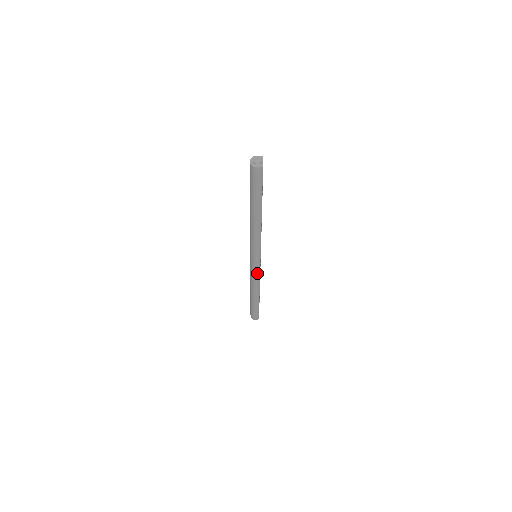
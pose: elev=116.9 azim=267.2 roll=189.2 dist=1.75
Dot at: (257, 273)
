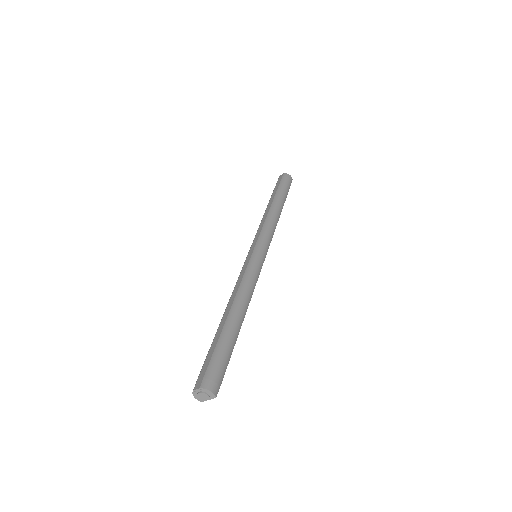
Dot at: occluded
